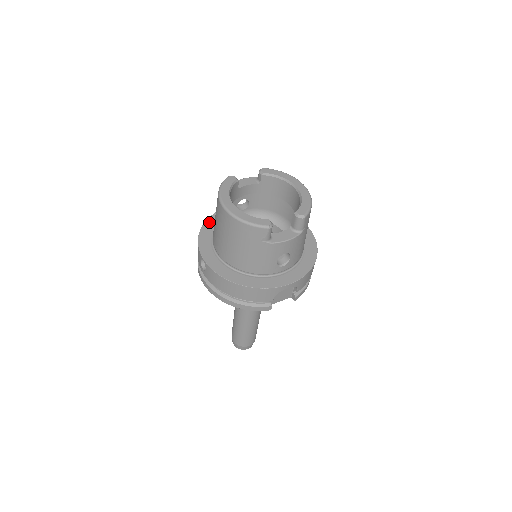
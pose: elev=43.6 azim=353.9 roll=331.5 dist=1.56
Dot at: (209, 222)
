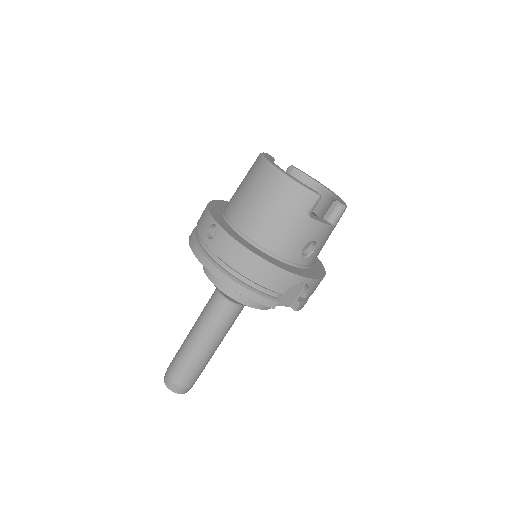
Dot at: (216, 202)
